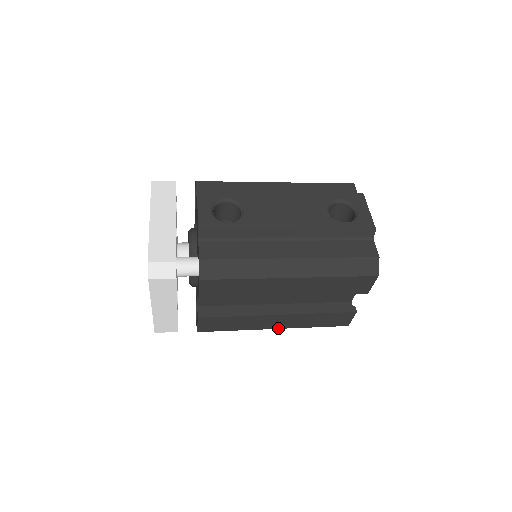
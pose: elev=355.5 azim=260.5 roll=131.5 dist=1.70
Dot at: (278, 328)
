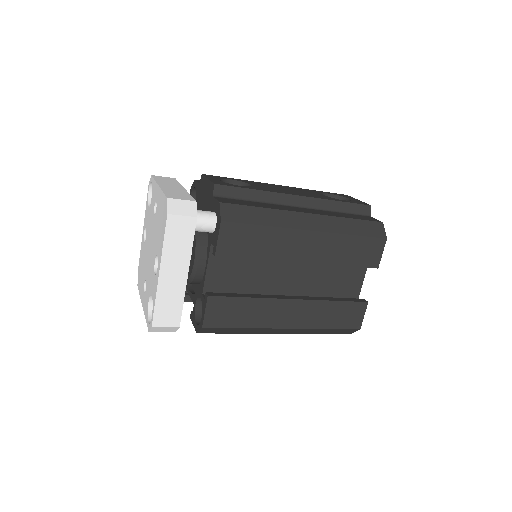
Dot at: (290, 327)
